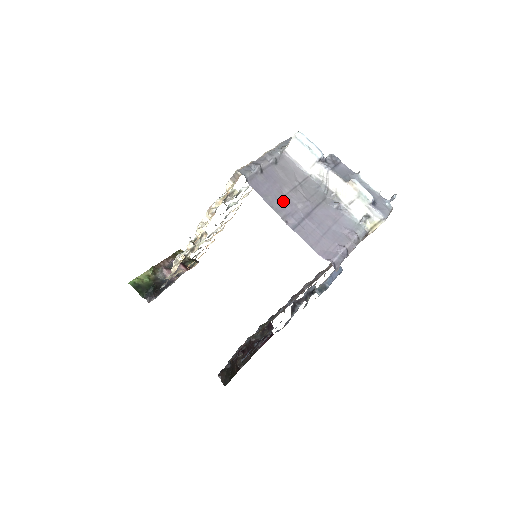
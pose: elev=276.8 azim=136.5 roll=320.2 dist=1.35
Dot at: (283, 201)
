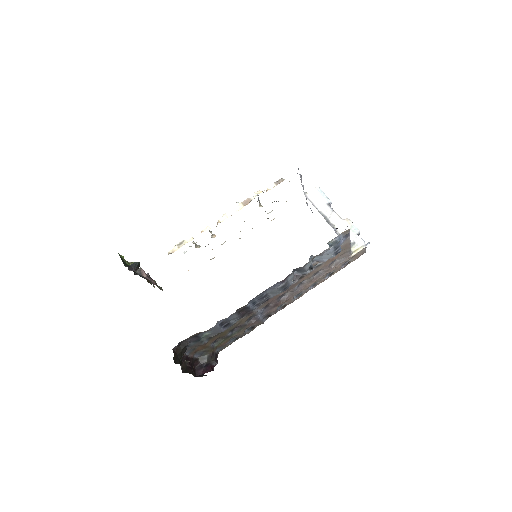
Dot at: occluded
